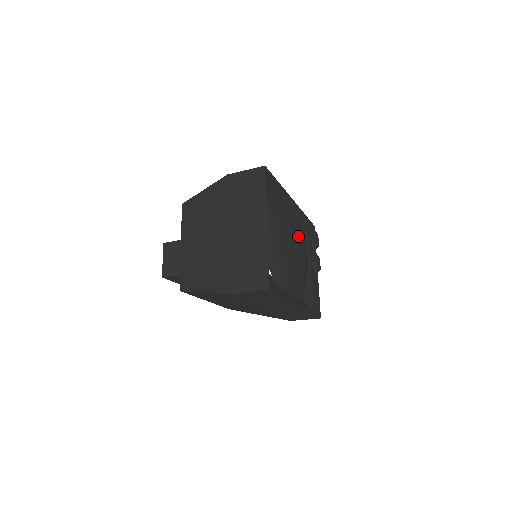
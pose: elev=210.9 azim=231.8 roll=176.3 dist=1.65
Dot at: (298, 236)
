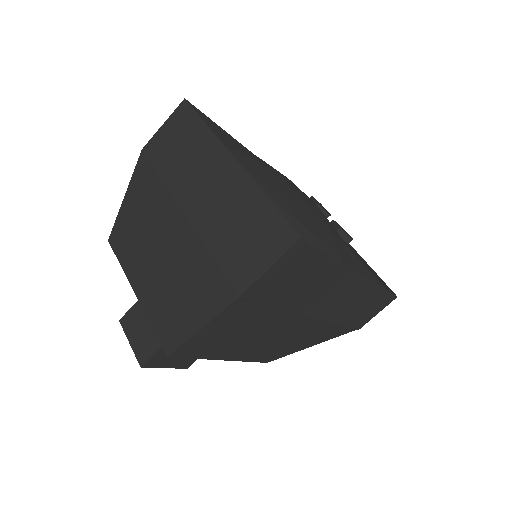
Dot at: occluded
